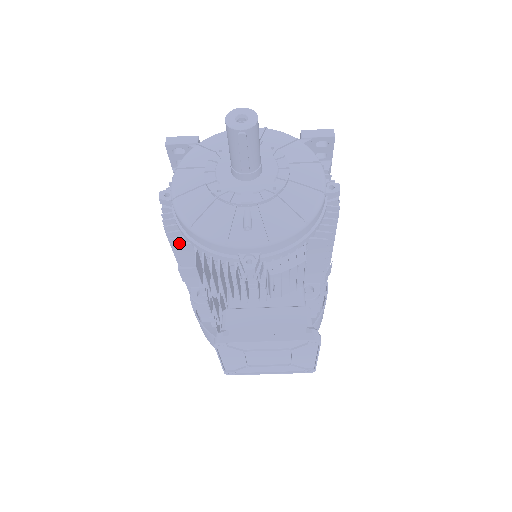
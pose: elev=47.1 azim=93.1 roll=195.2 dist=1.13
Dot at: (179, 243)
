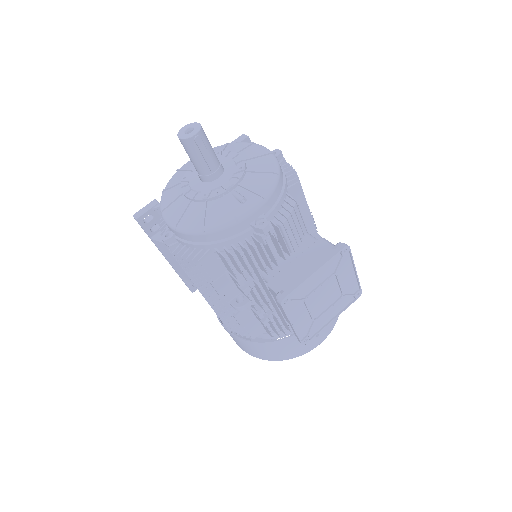
Dot at: occluded
